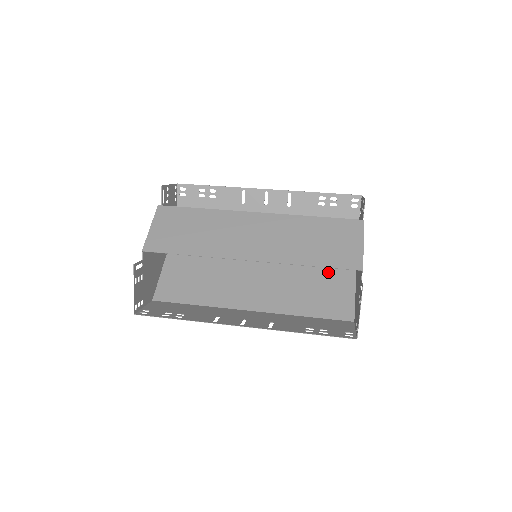
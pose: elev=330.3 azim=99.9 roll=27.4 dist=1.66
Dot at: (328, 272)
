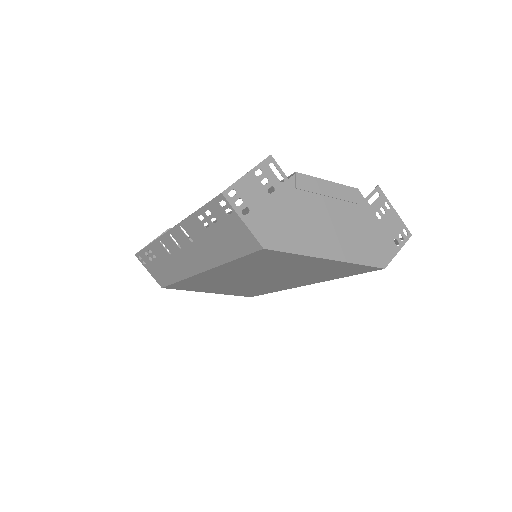
Dot at: (306, 266)
